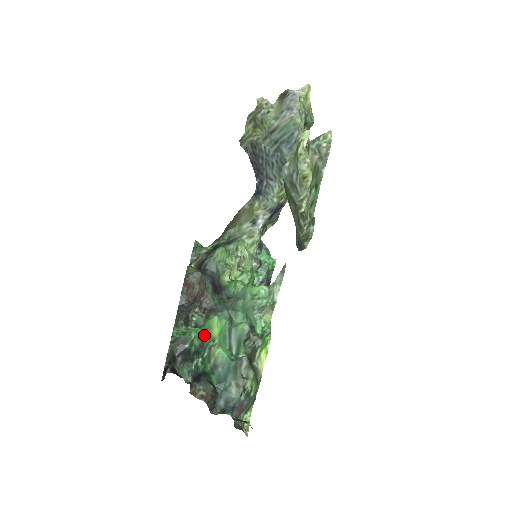
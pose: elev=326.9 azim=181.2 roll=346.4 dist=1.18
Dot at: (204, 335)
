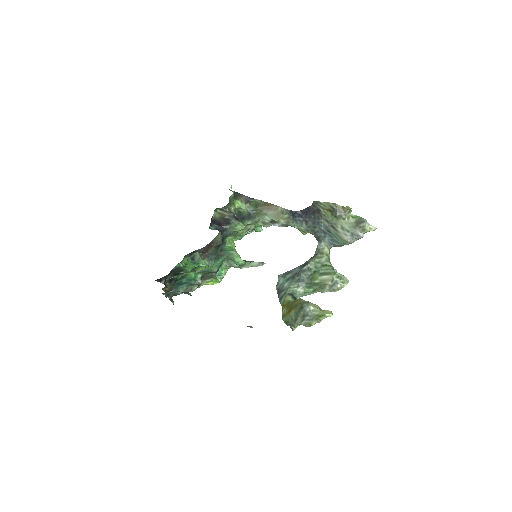
Dot at: (193, 269)
